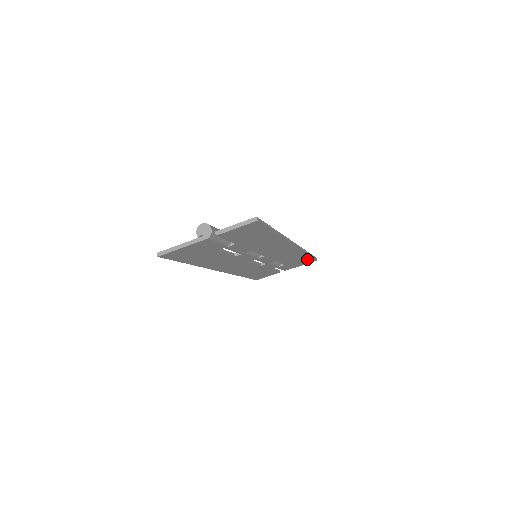
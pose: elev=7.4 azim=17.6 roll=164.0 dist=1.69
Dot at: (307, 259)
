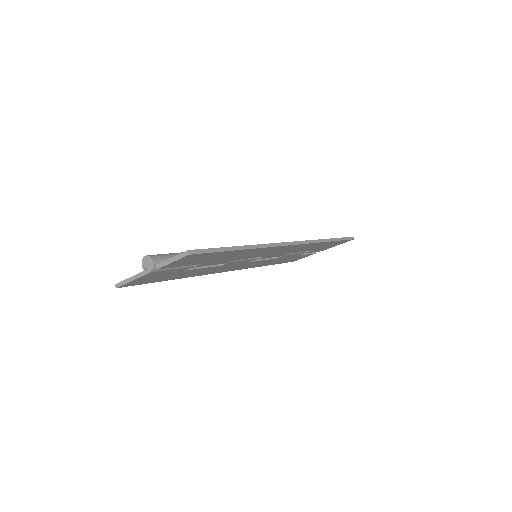
Dot at: (336, 242)
